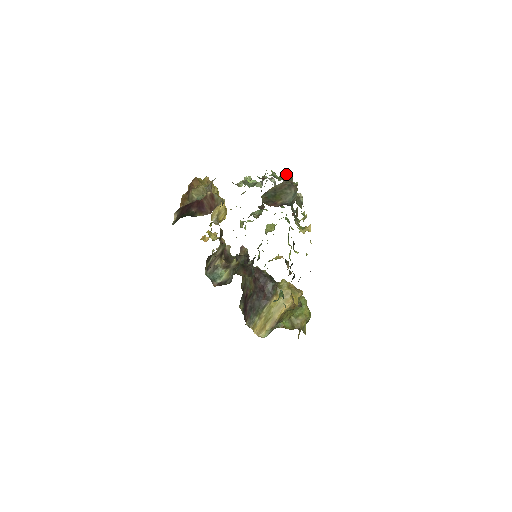
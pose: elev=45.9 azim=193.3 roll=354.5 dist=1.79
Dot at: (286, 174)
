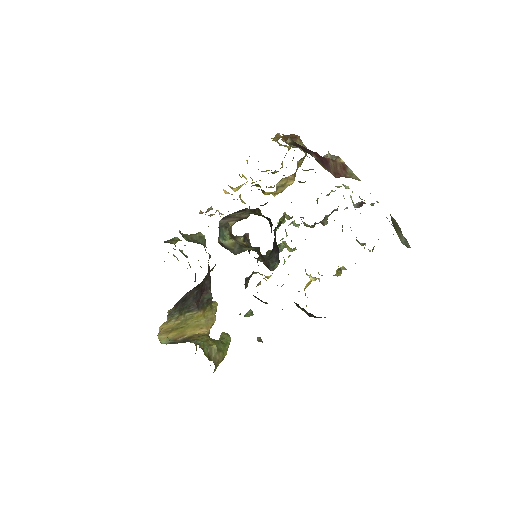
Dot at: occluded
